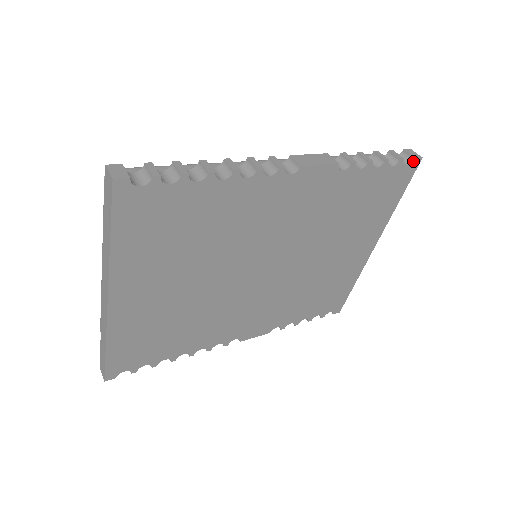
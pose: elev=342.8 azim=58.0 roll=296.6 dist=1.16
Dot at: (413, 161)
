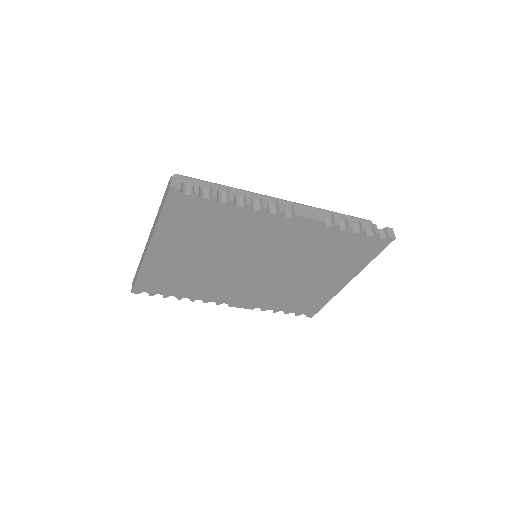
Dot at: (387, 238)
